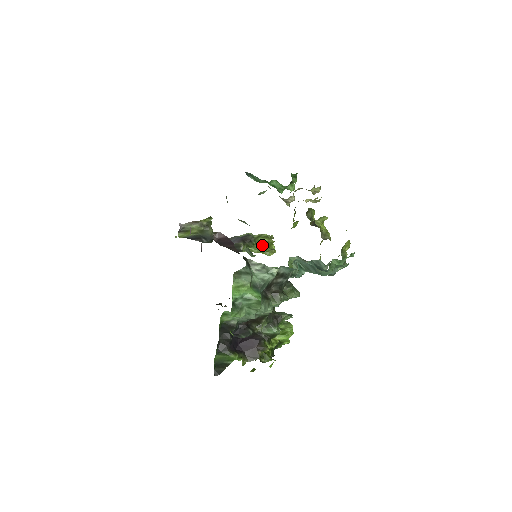
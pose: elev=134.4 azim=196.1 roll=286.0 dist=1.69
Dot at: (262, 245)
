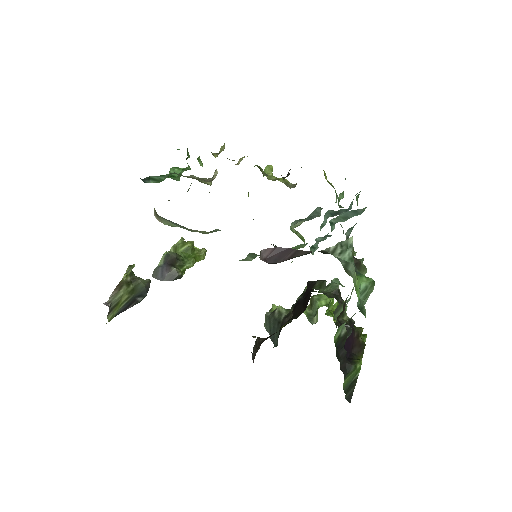
Dot at: (189, 254)
